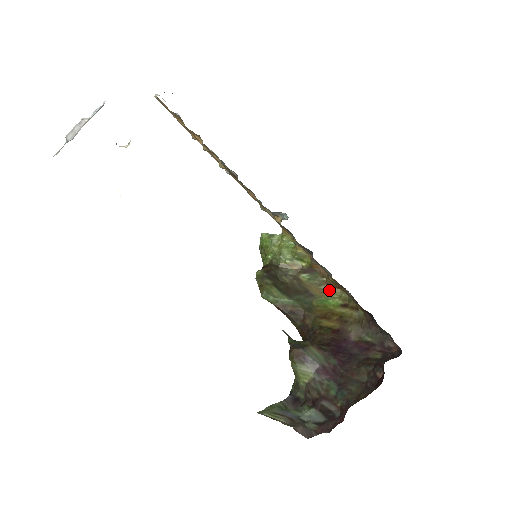
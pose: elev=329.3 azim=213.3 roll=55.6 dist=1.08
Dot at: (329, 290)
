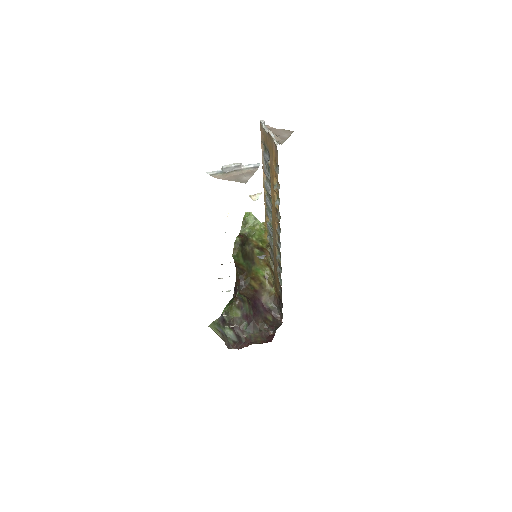
Dot at: (263, 264)
